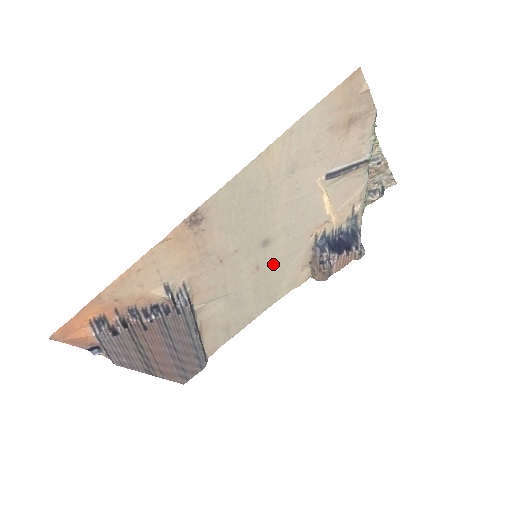
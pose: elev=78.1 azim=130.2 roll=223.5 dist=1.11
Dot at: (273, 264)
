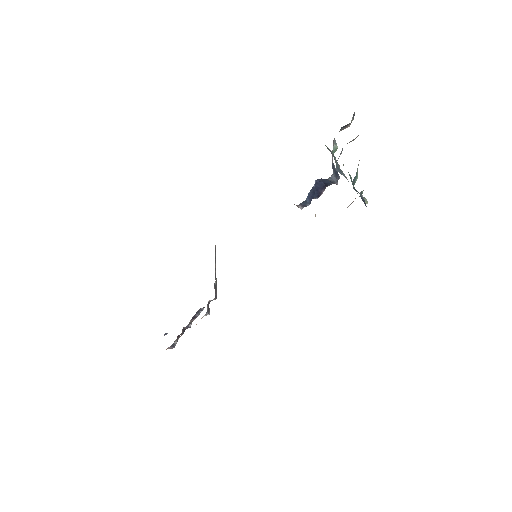
Dot at: occluded
